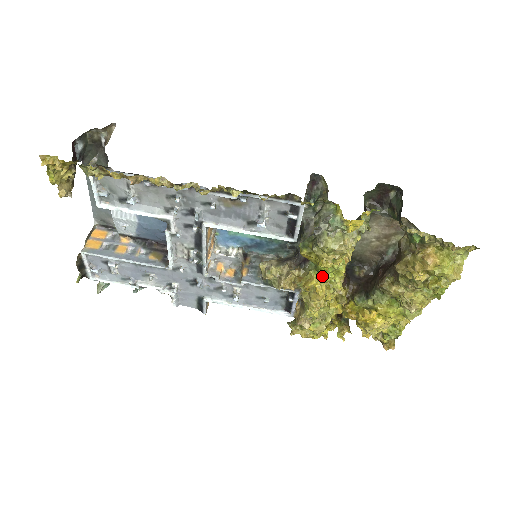
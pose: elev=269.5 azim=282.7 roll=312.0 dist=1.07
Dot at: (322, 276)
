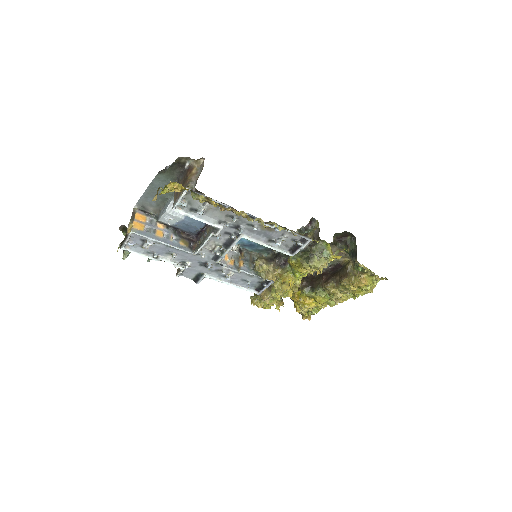
Dot at: (296, 277)
